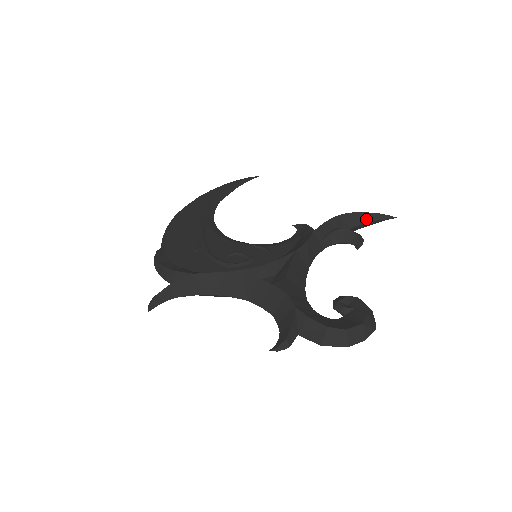
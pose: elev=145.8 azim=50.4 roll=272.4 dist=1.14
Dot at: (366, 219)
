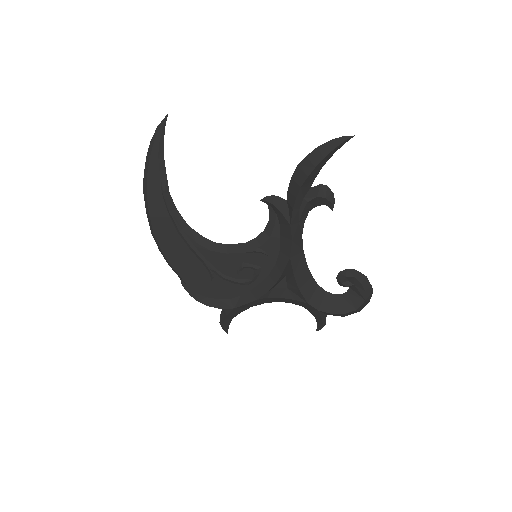
Dot at: (325, 161)
